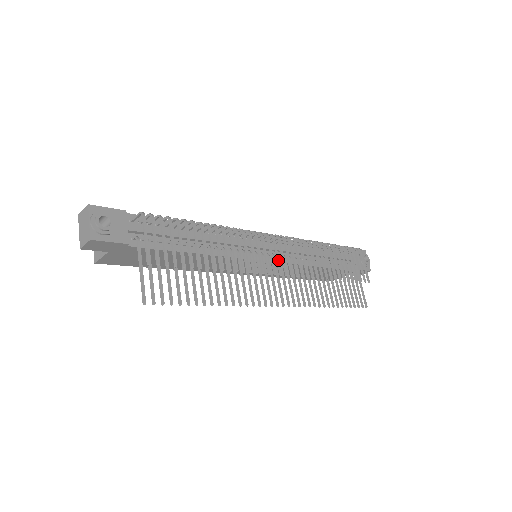
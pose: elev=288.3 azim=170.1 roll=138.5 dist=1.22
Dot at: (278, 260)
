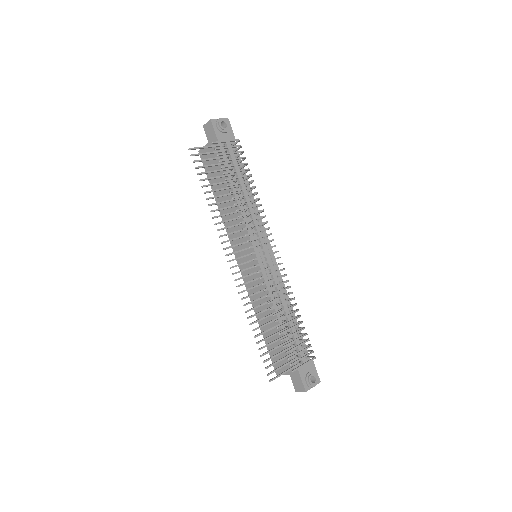
Dot at: (261, 250)
